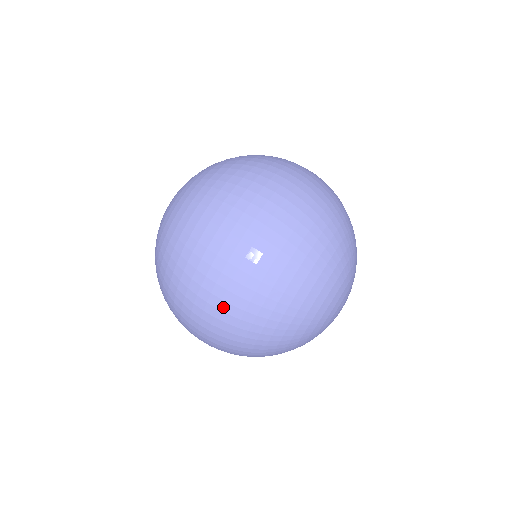
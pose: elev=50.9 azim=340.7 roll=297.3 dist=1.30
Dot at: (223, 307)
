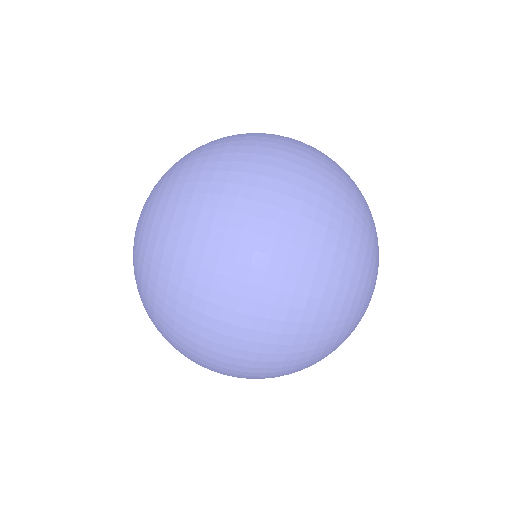
Dot at: (242, 369)
